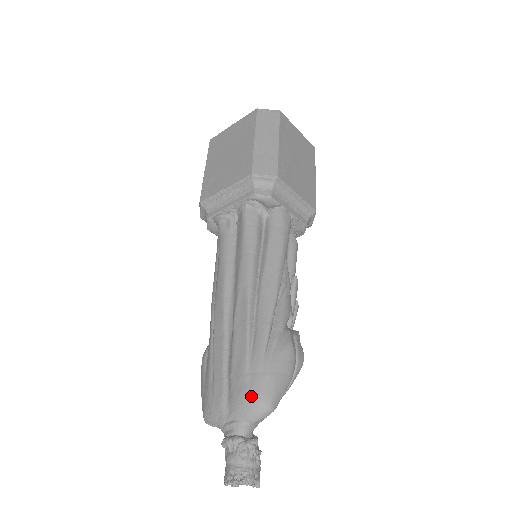
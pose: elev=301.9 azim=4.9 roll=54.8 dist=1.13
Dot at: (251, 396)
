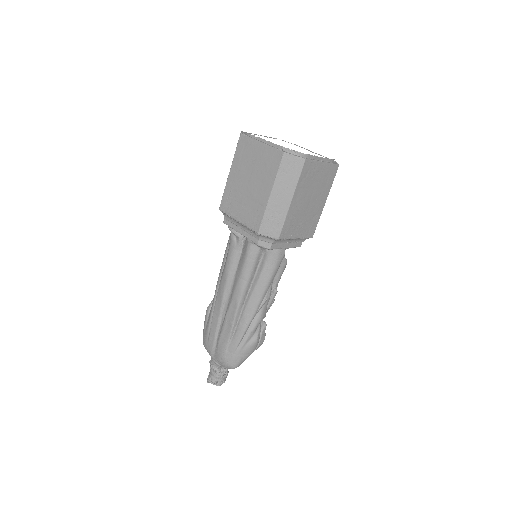
Dot at: (226, 362)
